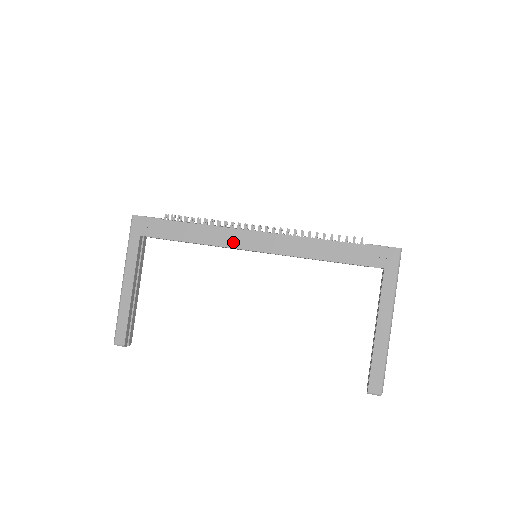
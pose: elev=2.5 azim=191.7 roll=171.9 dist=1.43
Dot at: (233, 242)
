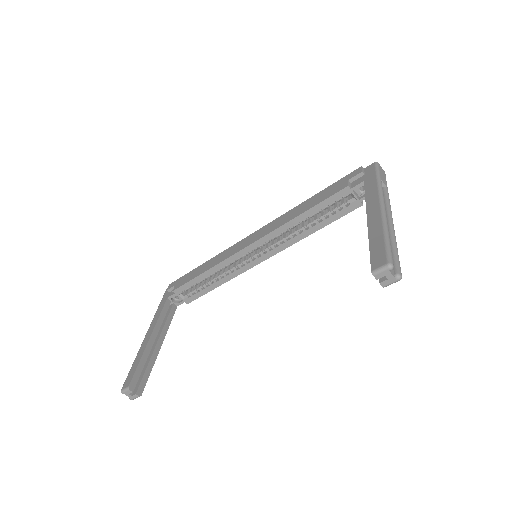
Dot at: (233, 252)
